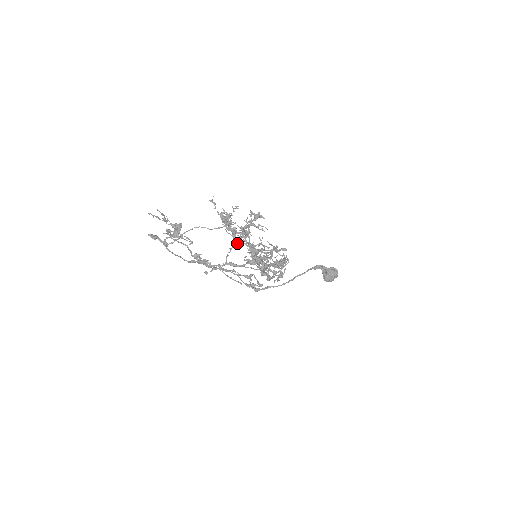
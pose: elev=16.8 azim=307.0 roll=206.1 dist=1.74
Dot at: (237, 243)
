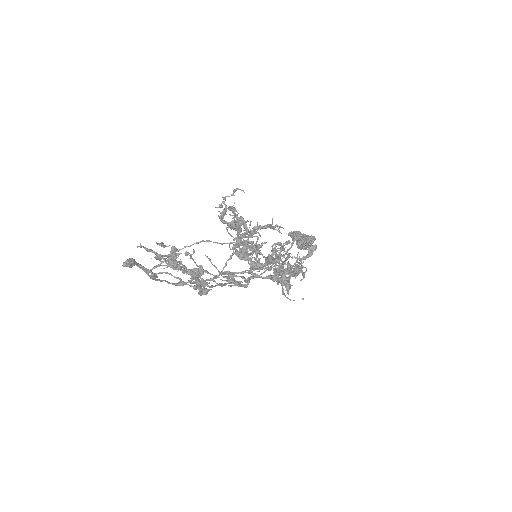
Dot at: (239, 246)
